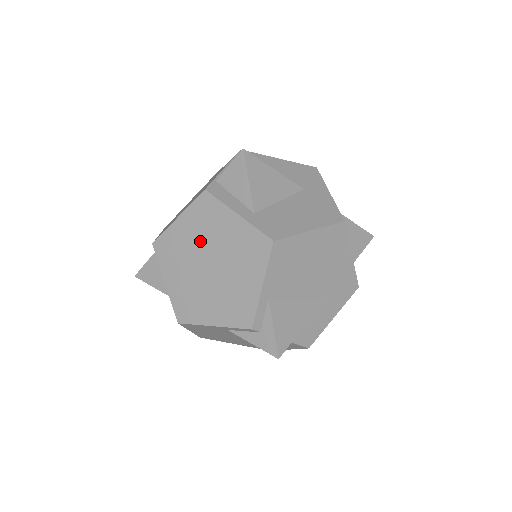
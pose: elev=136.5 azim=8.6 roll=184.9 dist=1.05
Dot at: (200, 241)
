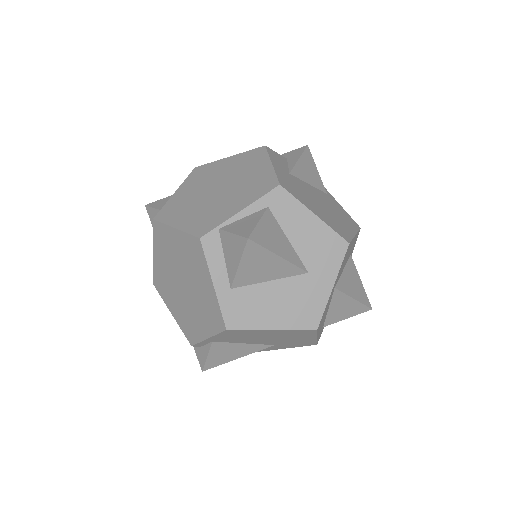
Dot at: (183, 263)
